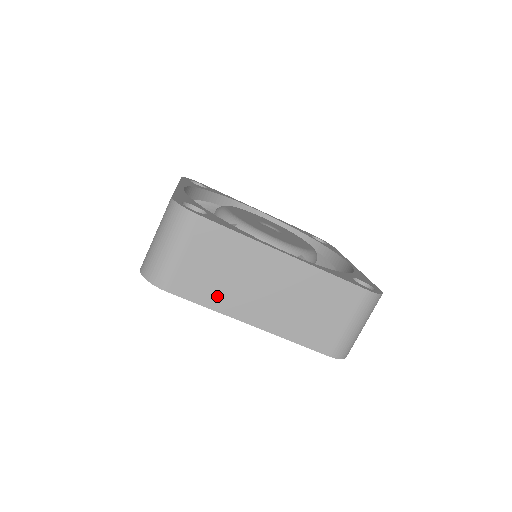
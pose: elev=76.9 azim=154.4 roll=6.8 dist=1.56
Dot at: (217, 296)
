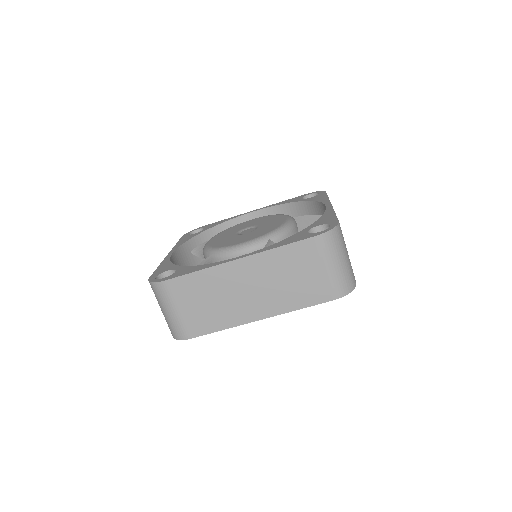
Dot at: (221, 319)
